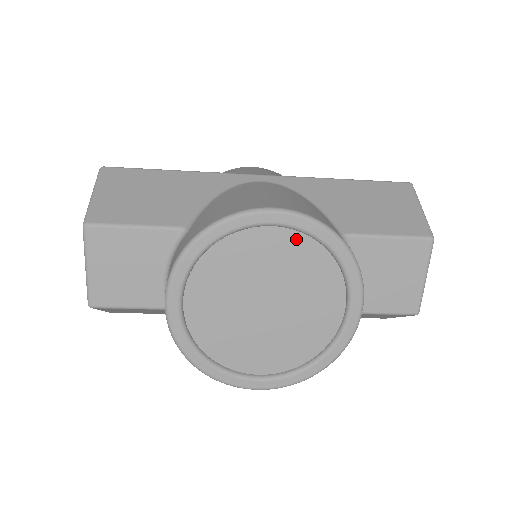
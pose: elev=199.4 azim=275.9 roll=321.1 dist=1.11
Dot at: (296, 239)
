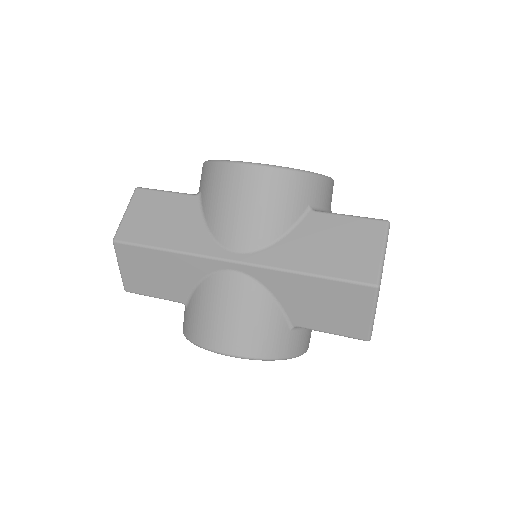
Dot at: occluded
